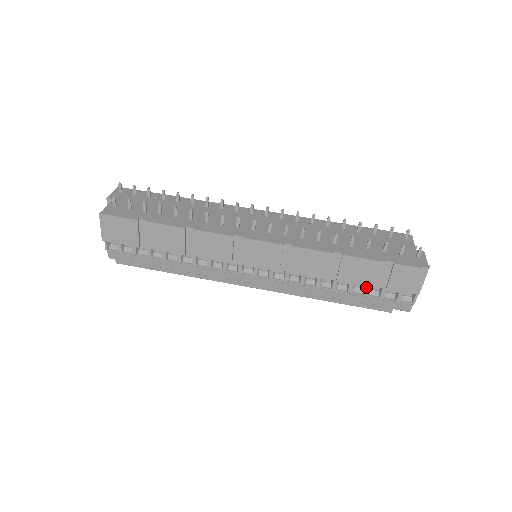
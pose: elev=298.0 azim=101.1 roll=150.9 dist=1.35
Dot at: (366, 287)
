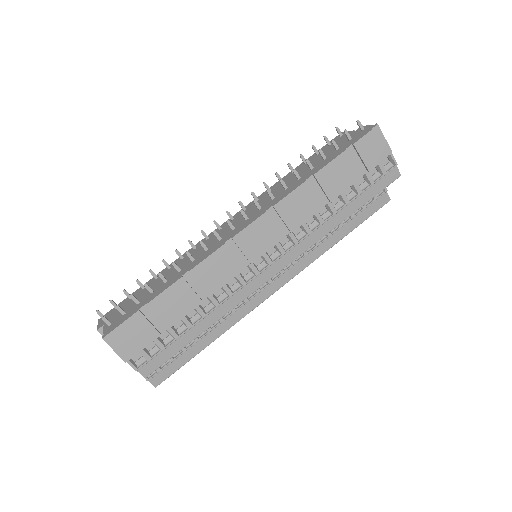
Dot at: (354, 186)
